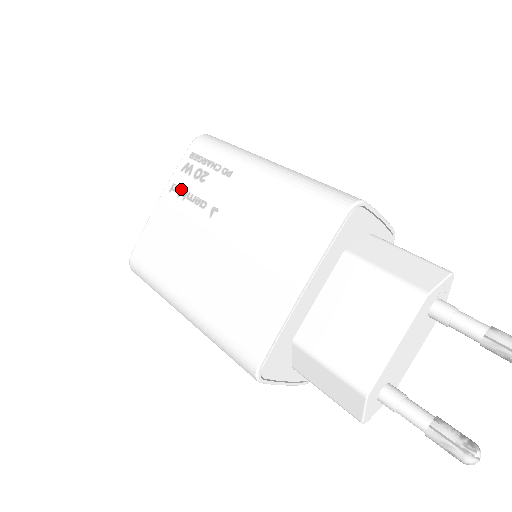
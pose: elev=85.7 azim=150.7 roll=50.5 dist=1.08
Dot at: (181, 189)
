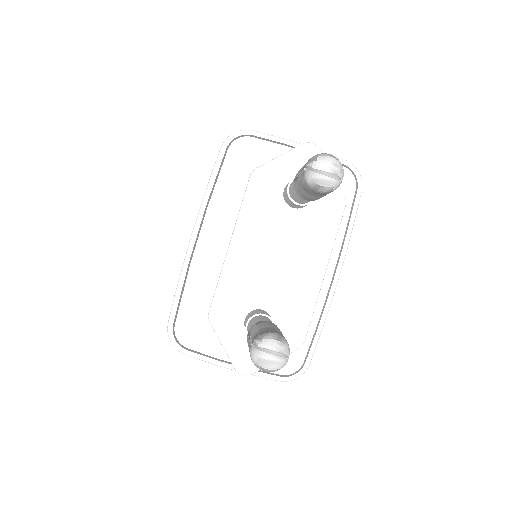
Dot at: occluded
